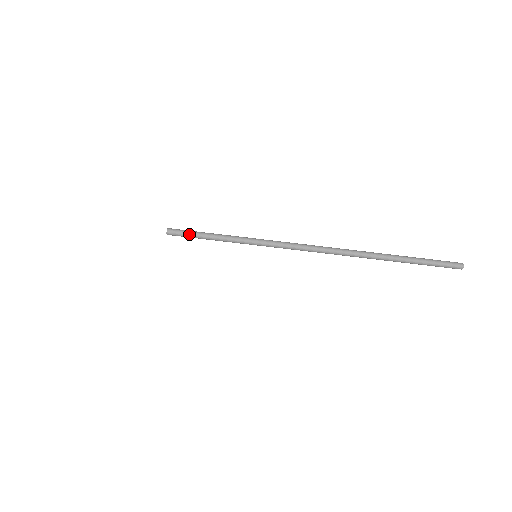
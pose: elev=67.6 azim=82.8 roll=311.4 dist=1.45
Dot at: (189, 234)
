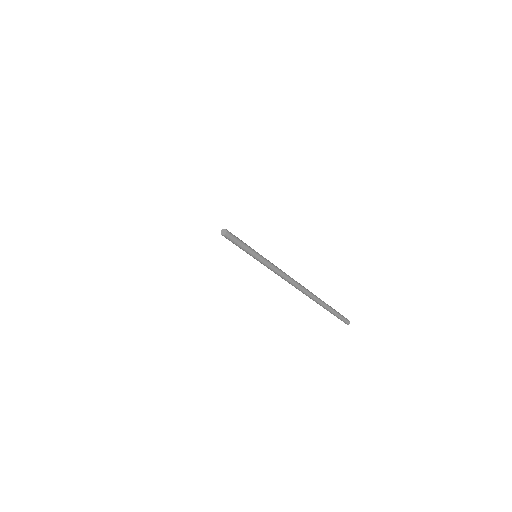
Dot at: (238, 245)
